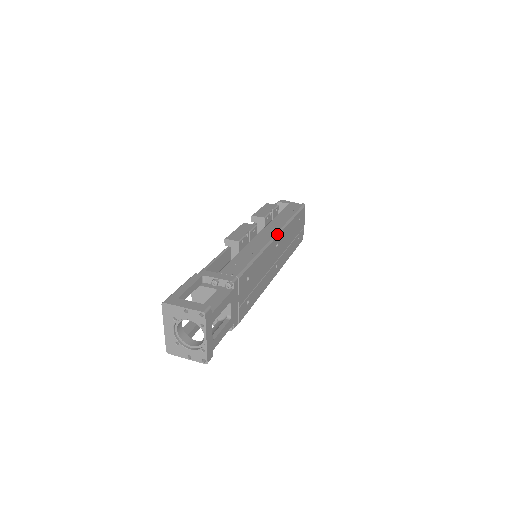
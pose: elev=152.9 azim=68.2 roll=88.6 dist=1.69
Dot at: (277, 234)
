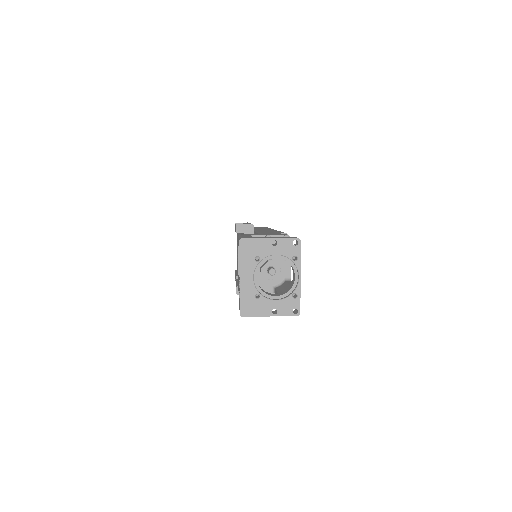
Dot at: occluded
